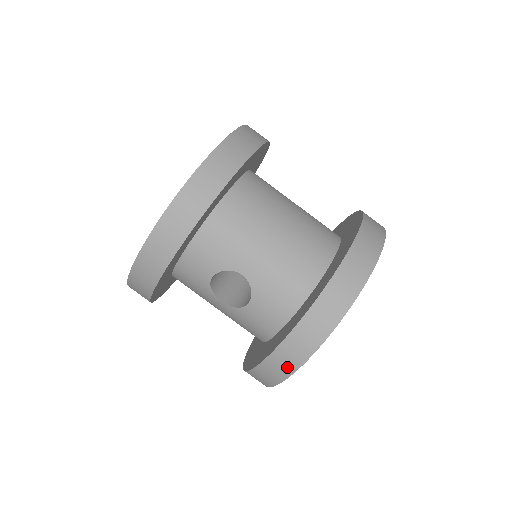
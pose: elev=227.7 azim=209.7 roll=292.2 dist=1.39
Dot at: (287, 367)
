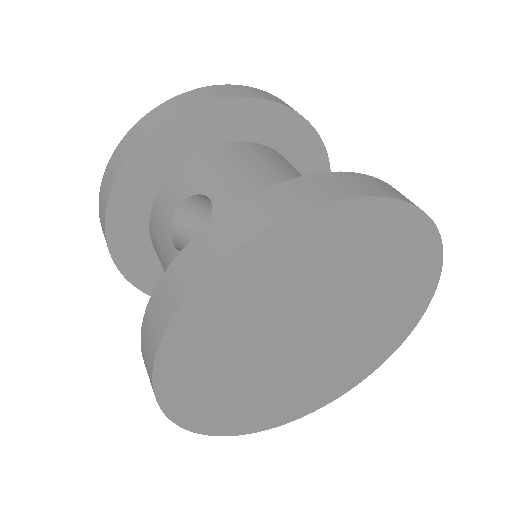
Dot at: (182, 286)
